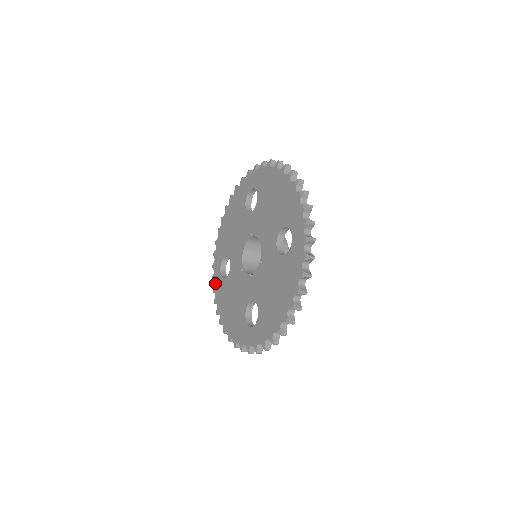
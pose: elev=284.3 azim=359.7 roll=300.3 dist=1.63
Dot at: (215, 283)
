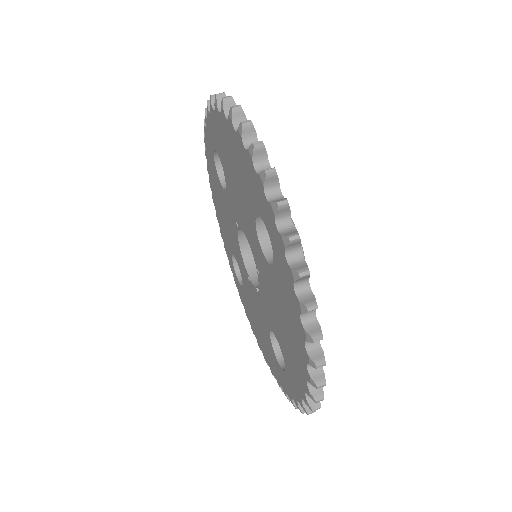
Dot at: (238, 291)
